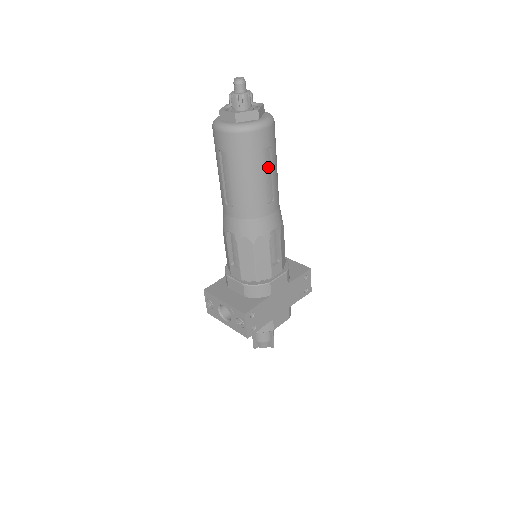
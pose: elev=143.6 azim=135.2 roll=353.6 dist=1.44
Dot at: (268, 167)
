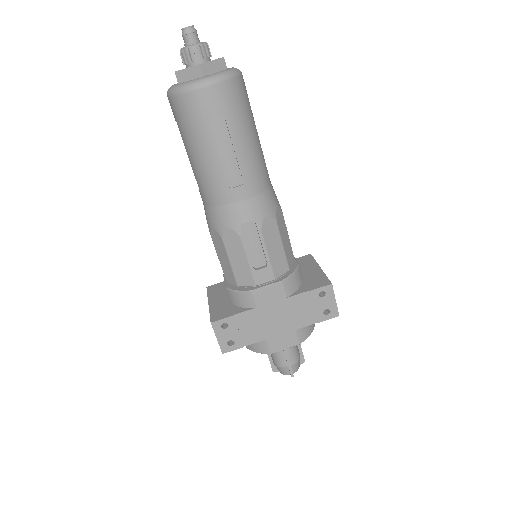
Dot at: (226, 139)
